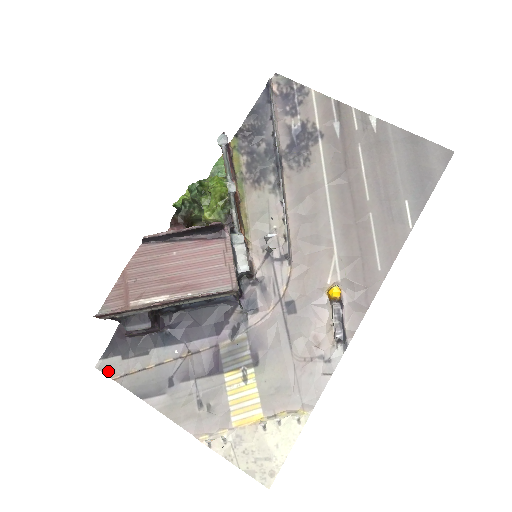
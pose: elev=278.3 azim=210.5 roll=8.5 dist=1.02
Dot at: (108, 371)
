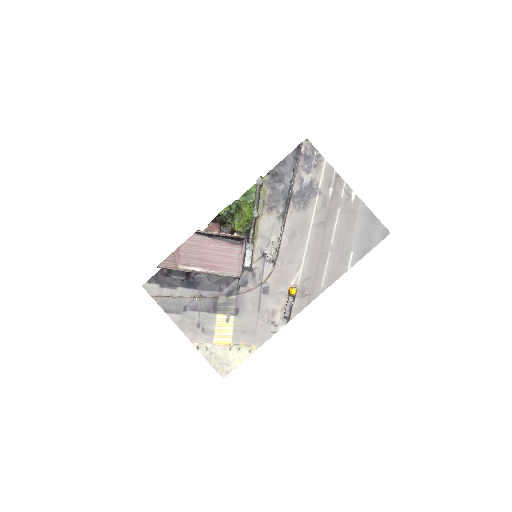
Dot at: (149, 291)
